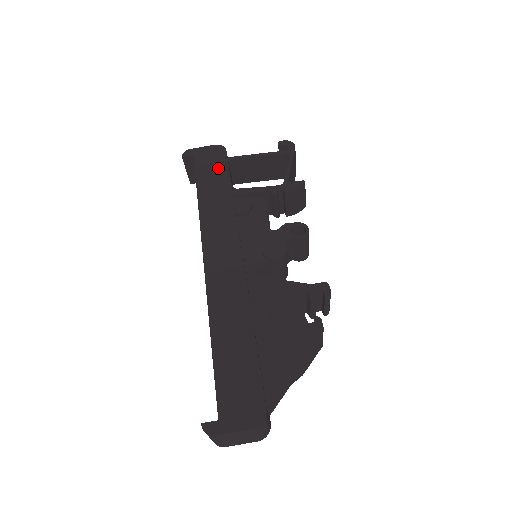
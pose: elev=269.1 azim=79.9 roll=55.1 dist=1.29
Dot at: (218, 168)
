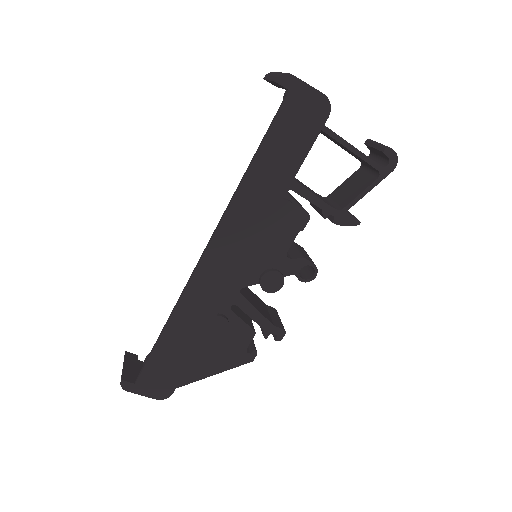
Dot at: (300, 140)
